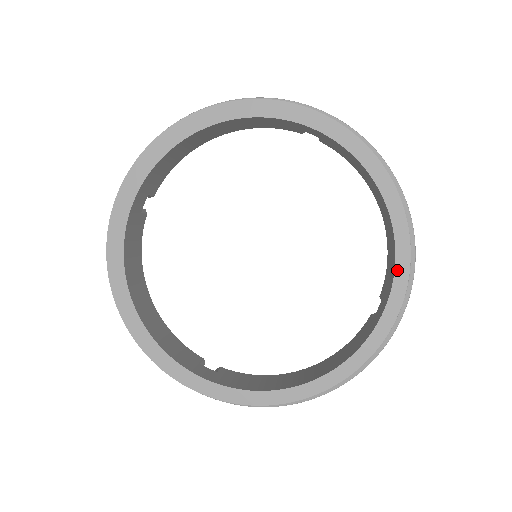
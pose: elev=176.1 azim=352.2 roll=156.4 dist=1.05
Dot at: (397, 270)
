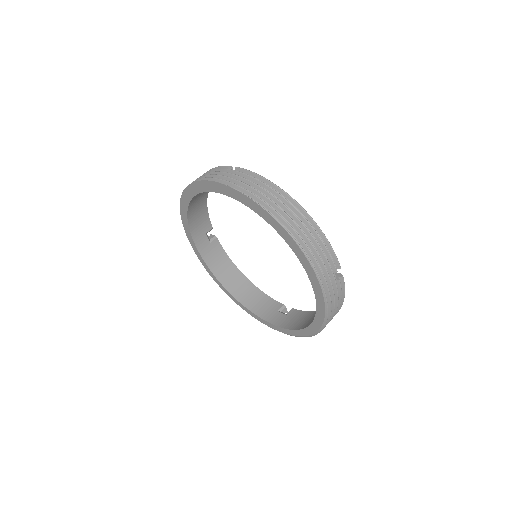
Dot at: (289, 330)
